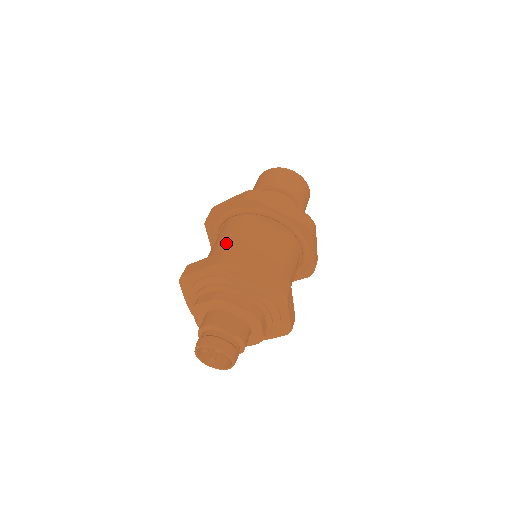
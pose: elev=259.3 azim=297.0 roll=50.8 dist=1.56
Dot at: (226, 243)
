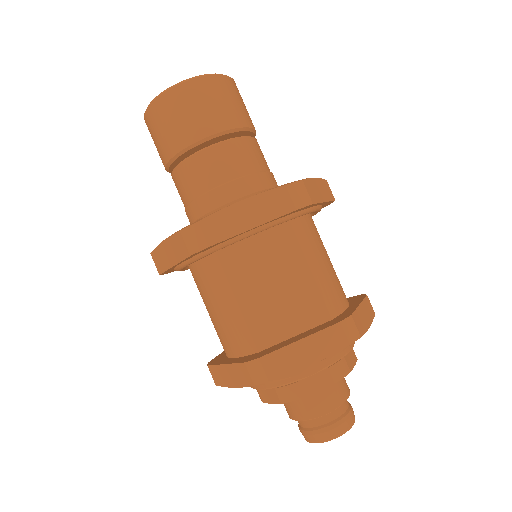
Dot at: (224, 318)
